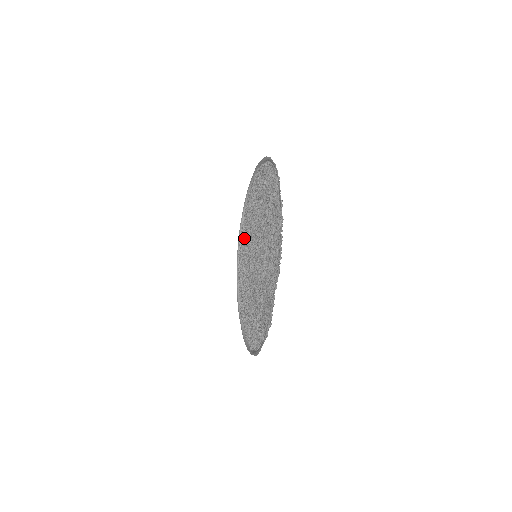
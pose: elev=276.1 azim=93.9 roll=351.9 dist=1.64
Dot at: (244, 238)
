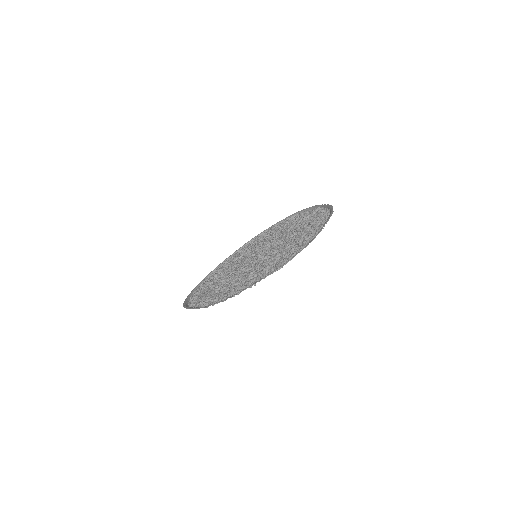
Dot at: (290, 223)
